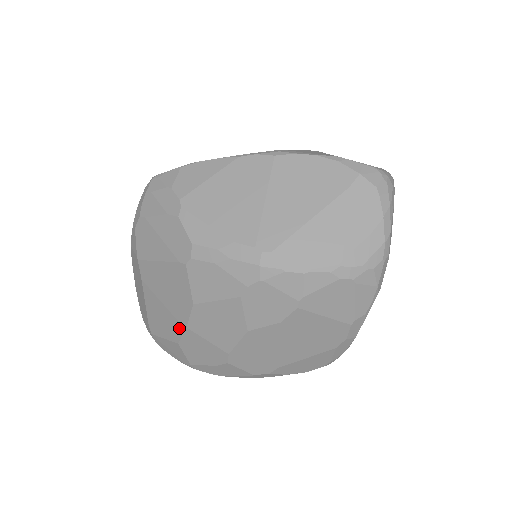
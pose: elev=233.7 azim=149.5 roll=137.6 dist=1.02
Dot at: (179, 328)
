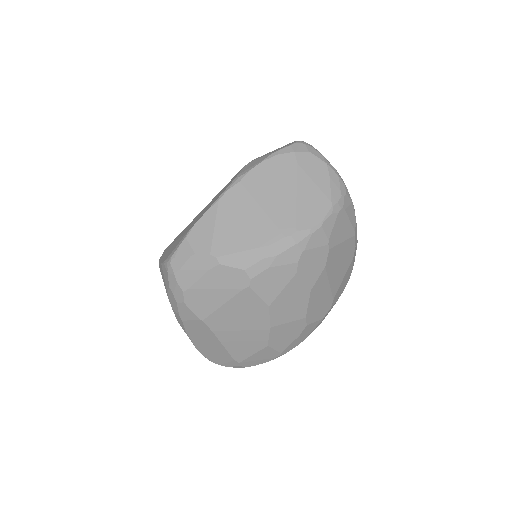
Dot at: (264, 334)
